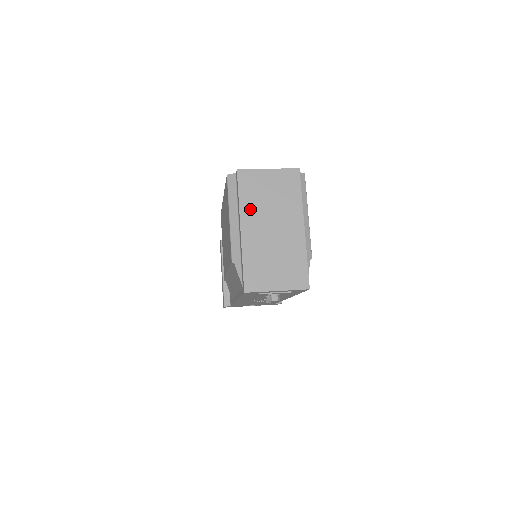
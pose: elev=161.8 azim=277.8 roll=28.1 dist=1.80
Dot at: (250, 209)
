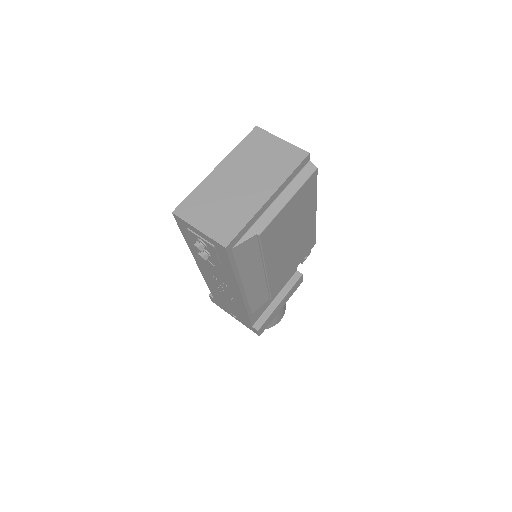
Dot at: (238, 158)
